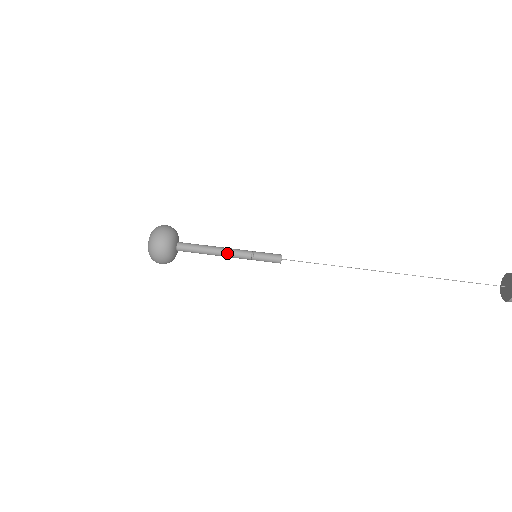
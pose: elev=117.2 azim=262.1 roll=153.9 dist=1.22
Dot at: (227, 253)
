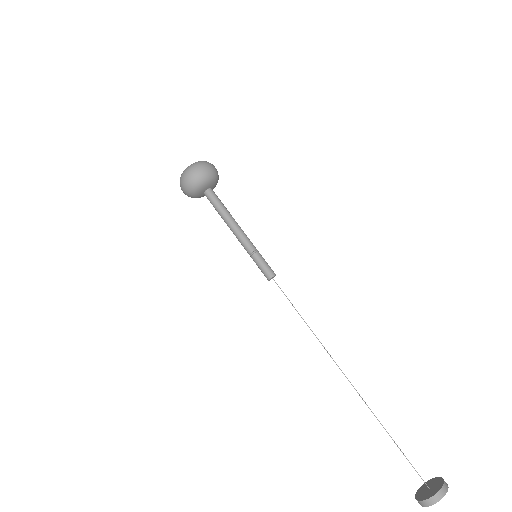
Dot at: (237, 231)
